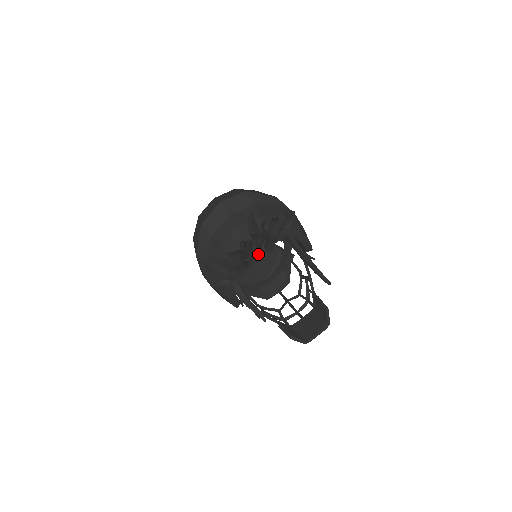
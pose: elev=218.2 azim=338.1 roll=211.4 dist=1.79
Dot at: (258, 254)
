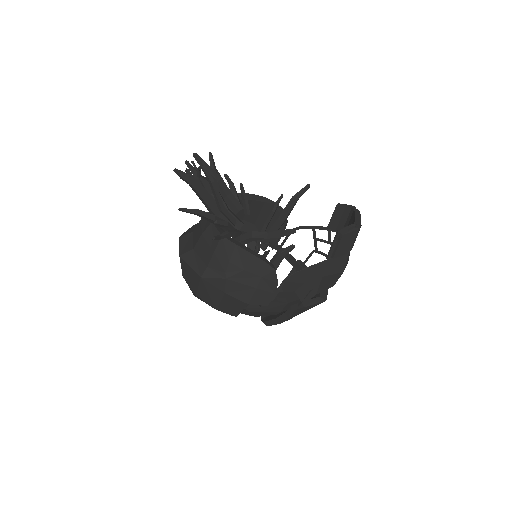
Dot at: (232, 213)
